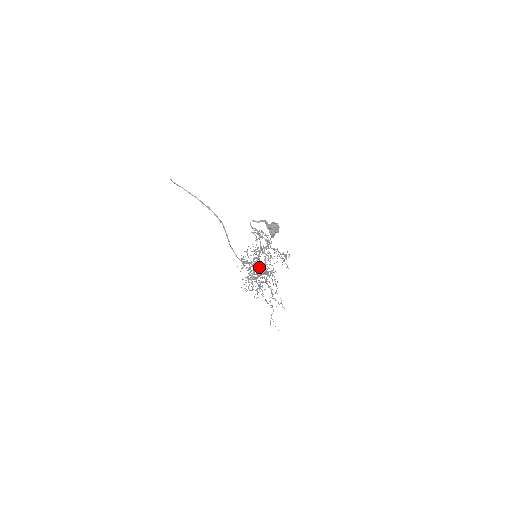
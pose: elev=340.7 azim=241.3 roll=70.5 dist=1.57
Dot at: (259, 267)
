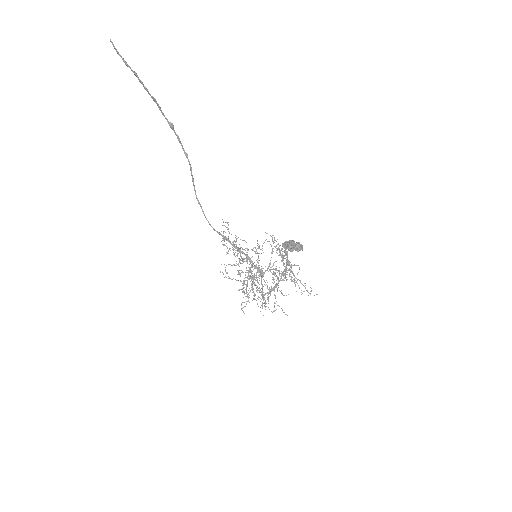
Dot at: (239, 248)
